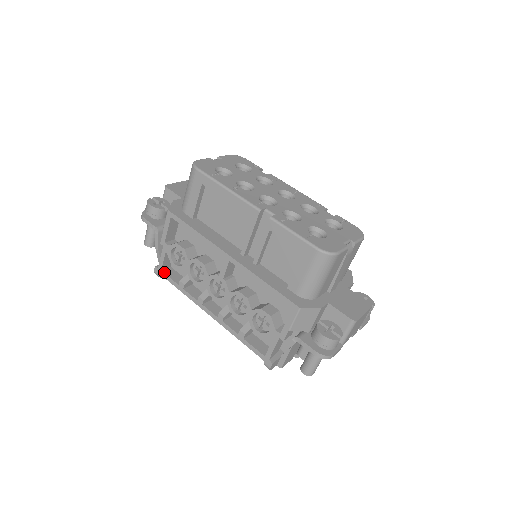
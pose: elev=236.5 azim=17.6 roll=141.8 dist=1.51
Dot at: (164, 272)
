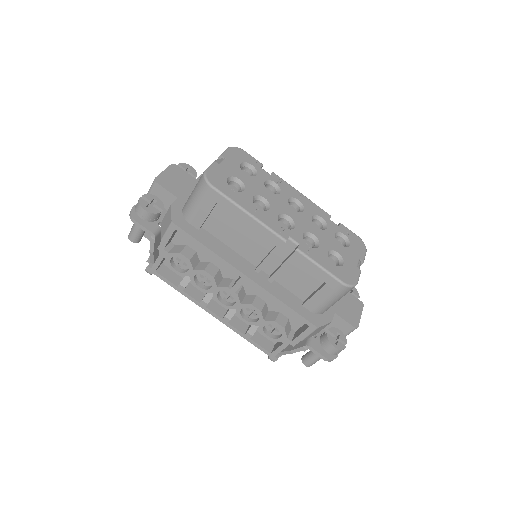
Dot at: (159, 273)
